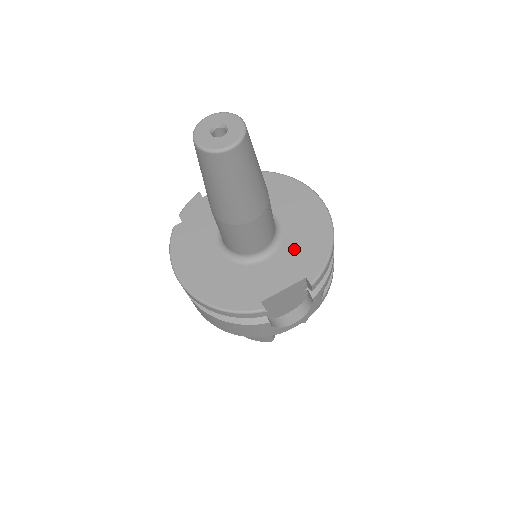
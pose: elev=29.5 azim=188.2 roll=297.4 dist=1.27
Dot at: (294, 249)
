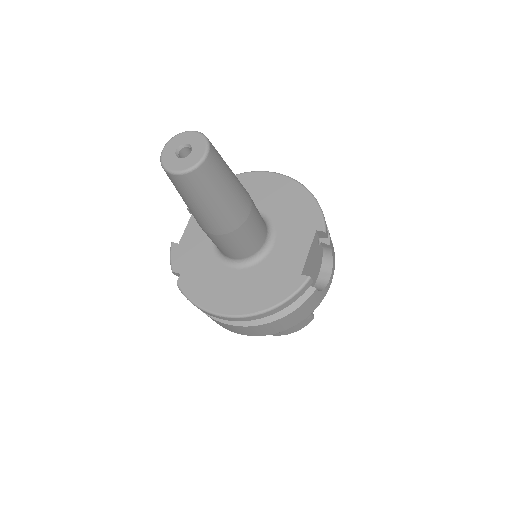
Dot at: (287, 220)
